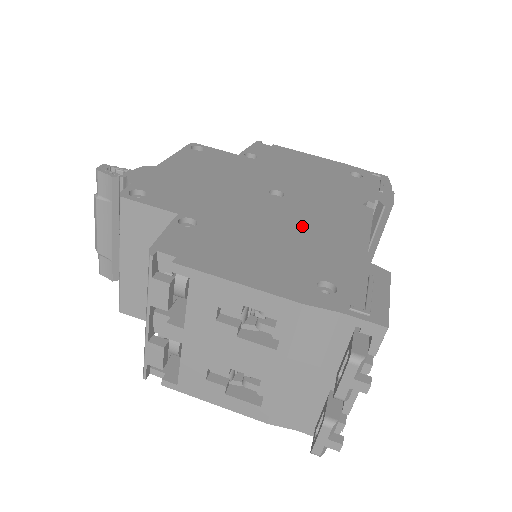
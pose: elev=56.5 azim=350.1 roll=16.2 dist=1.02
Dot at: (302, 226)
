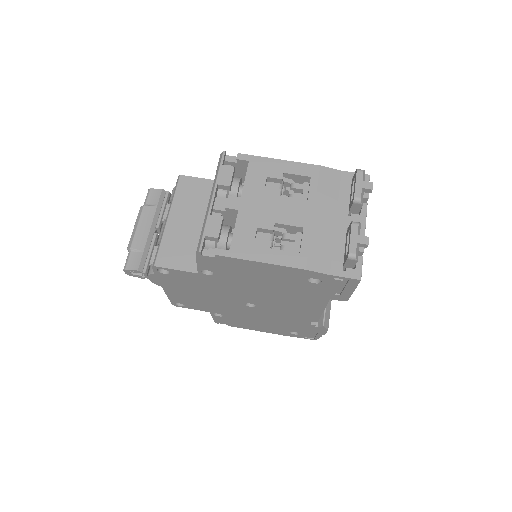
Dot at: occluded
